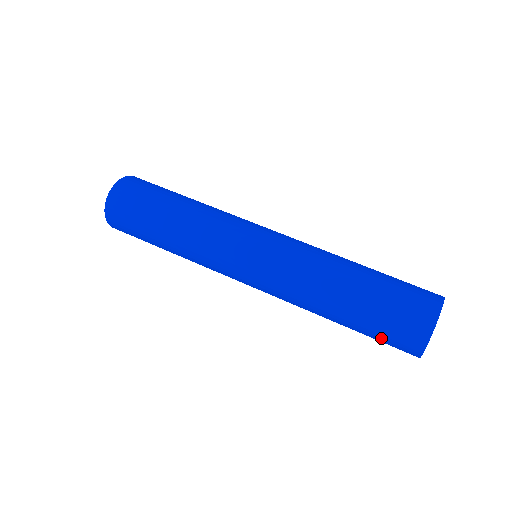
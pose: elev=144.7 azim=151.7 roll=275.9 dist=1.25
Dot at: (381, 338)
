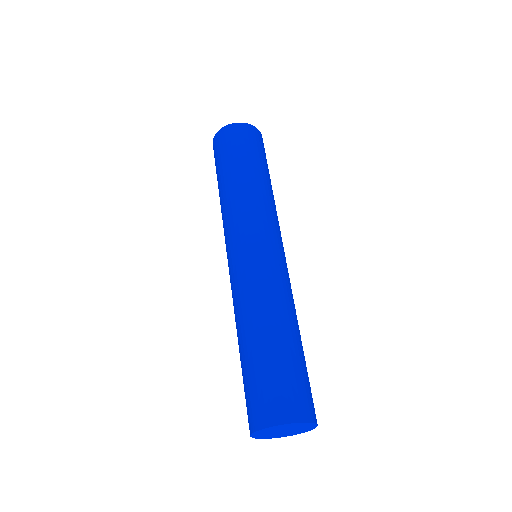
Dot at: occluded
